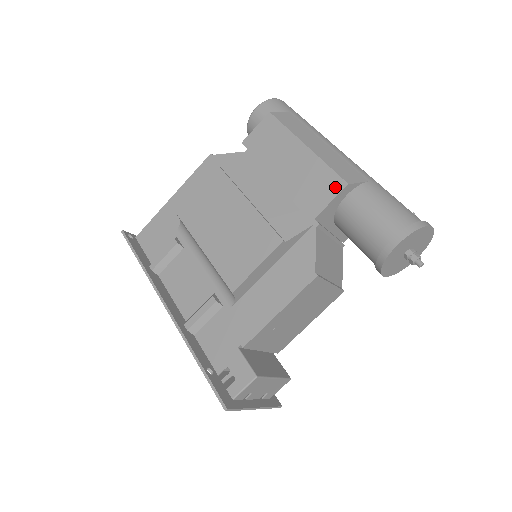
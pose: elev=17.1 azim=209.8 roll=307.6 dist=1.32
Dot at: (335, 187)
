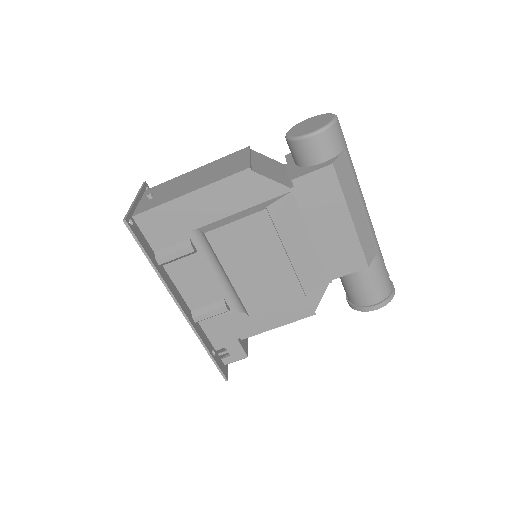
Dot at: (358, 265)
